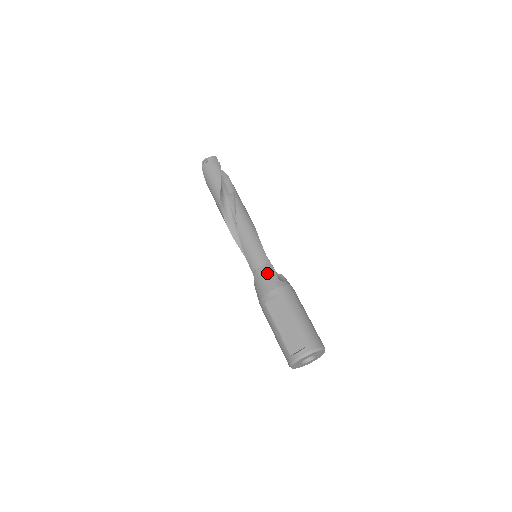
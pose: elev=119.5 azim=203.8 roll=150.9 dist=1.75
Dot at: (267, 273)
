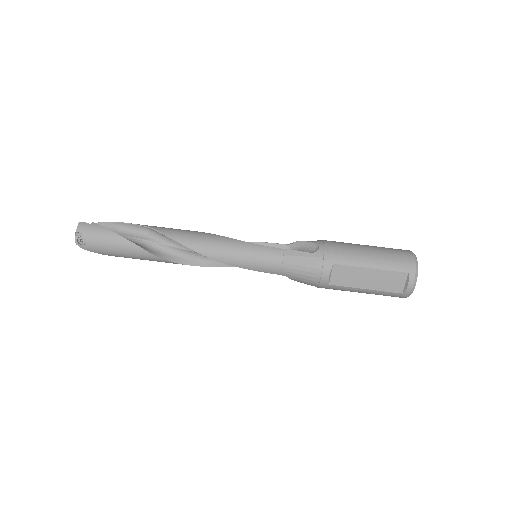
Dot at: (296, 261)
